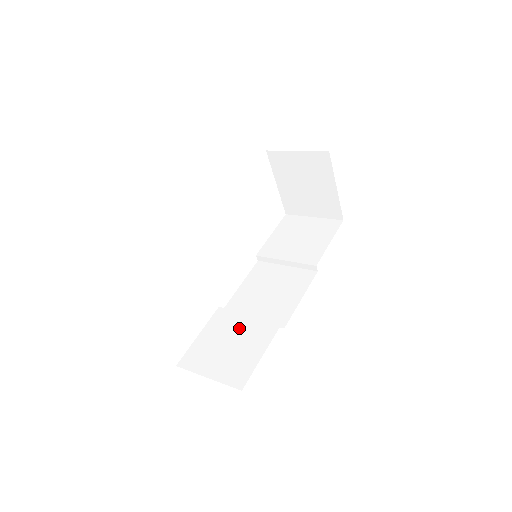
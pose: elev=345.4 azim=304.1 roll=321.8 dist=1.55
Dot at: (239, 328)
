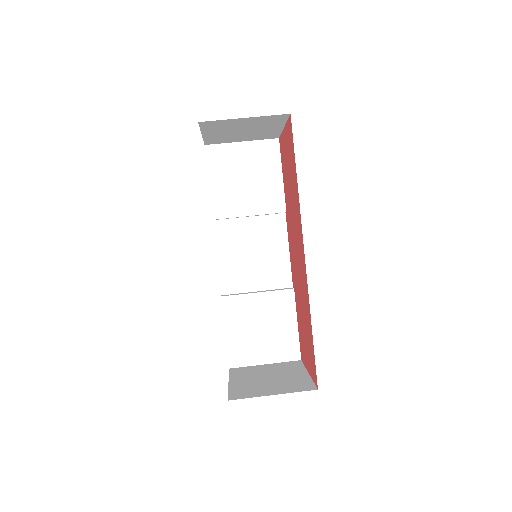
Dot at: (259, 310)
